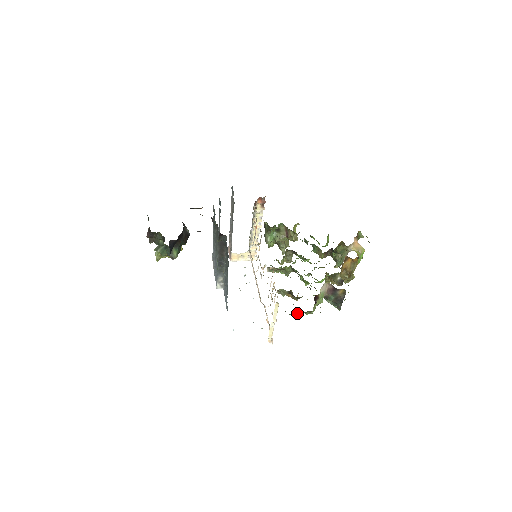
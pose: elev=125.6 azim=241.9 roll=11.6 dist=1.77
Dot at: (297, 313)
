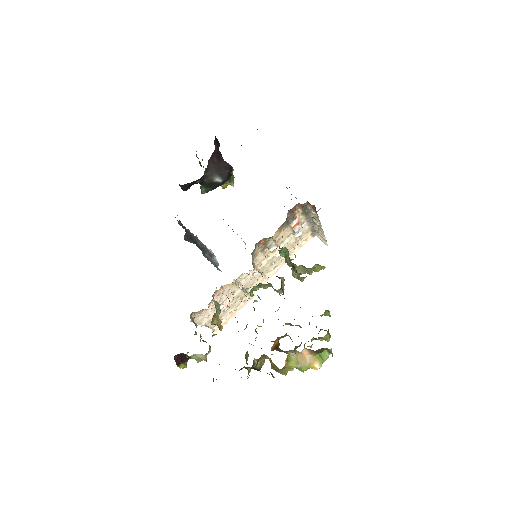
Dot at: occluded
